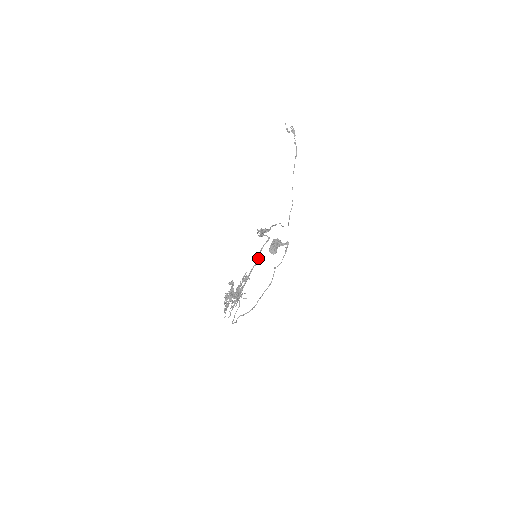
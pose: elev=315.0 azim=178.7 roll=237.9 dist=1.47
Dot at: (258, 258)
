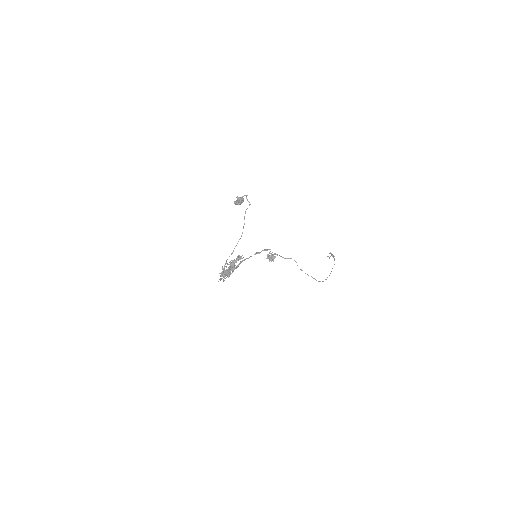
Dot at: occluded
